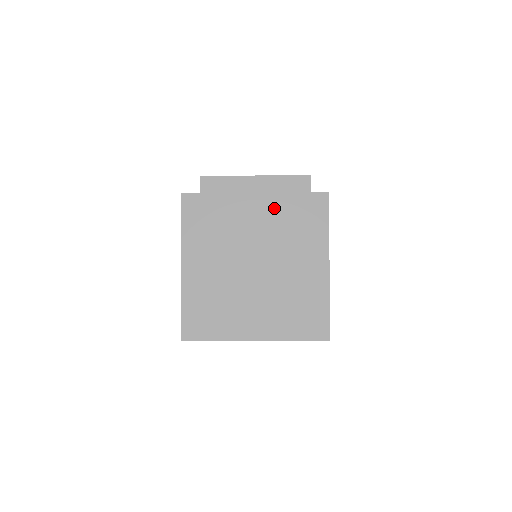
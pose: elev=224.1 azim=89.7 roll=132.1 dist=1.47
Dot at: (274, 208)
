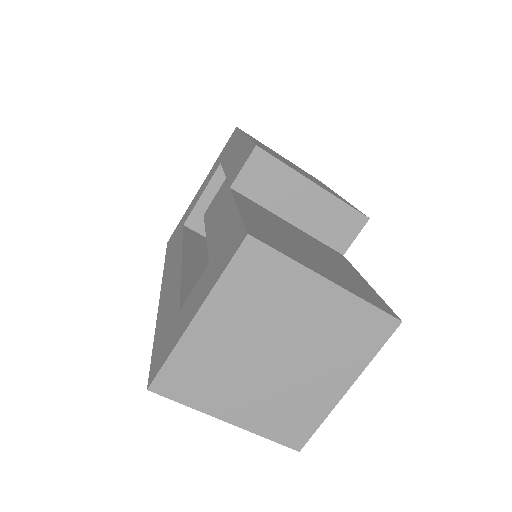
Dot at: (338, 308)
